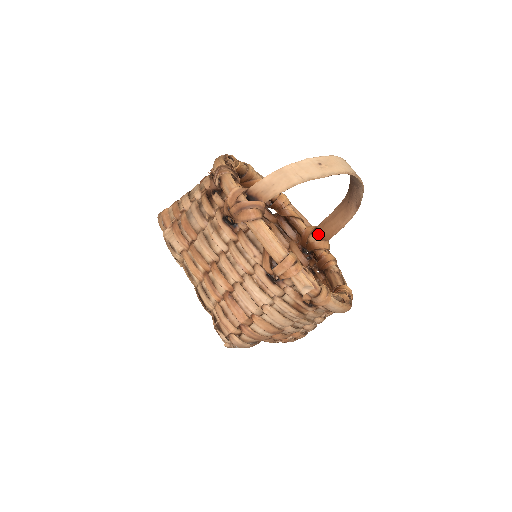
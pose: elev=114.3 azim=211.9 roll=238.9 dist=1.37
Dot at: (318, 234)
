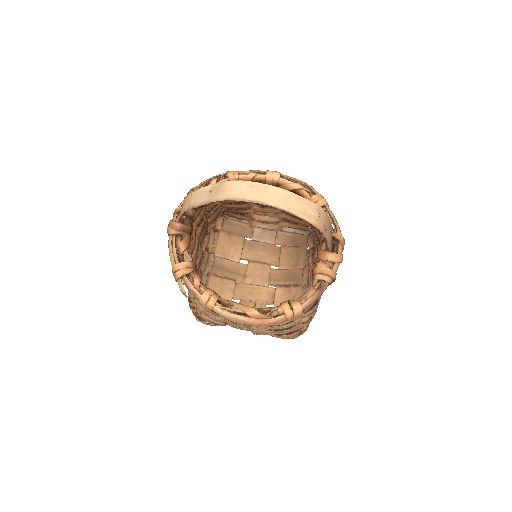
Dot at: occluded
